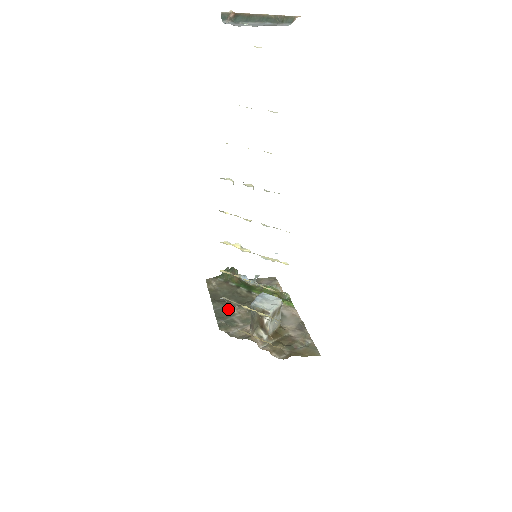
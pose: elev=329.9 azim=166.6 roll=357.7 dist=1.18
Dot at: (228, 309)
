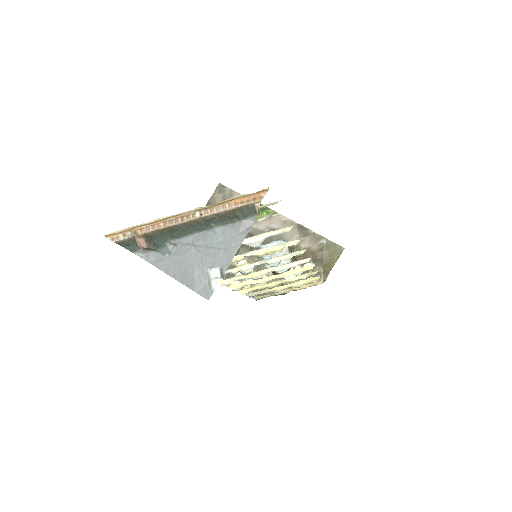
Dot at: (233, 267)
